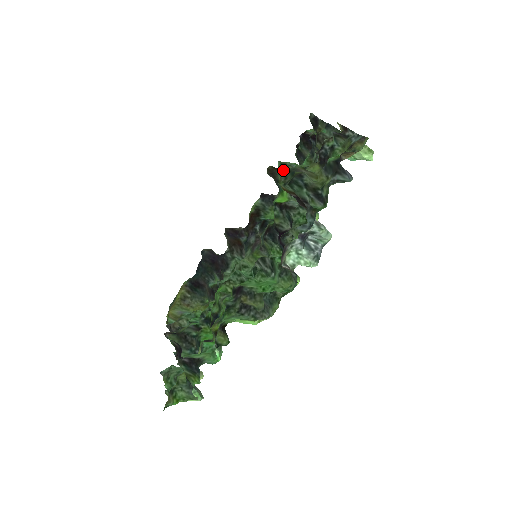
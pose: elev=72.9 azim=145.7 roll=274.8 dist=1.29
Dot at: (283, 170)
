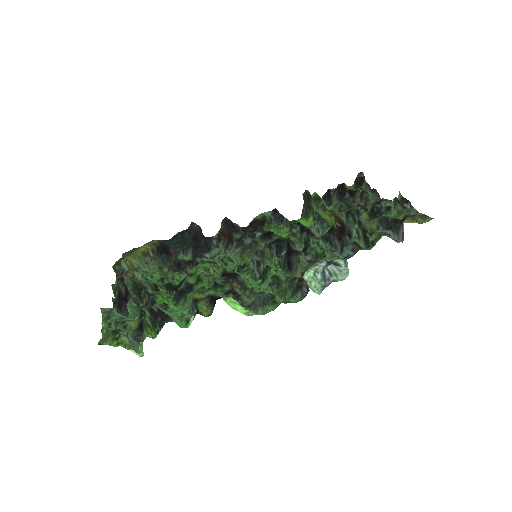
Dot at: (316, 201)
